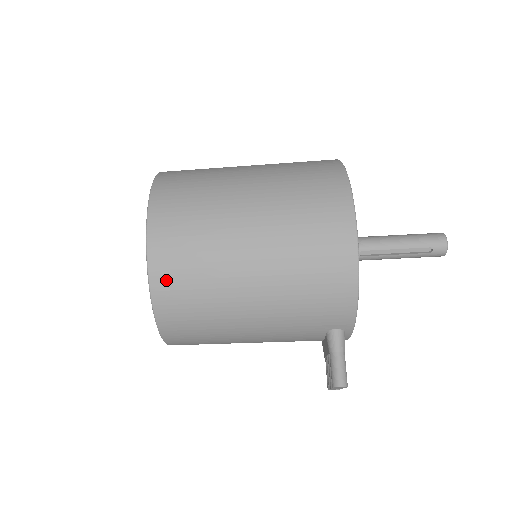
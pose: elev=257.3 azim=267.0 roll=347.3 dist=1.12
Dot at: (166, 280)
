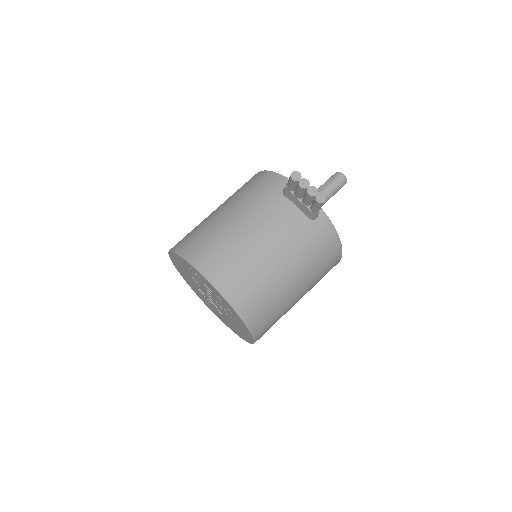
Dot at: (181, 244)
